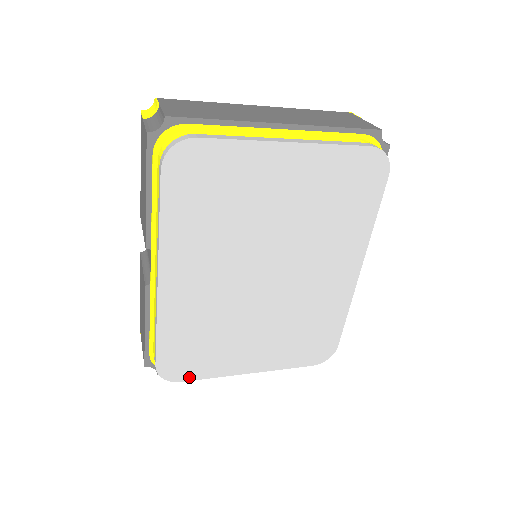
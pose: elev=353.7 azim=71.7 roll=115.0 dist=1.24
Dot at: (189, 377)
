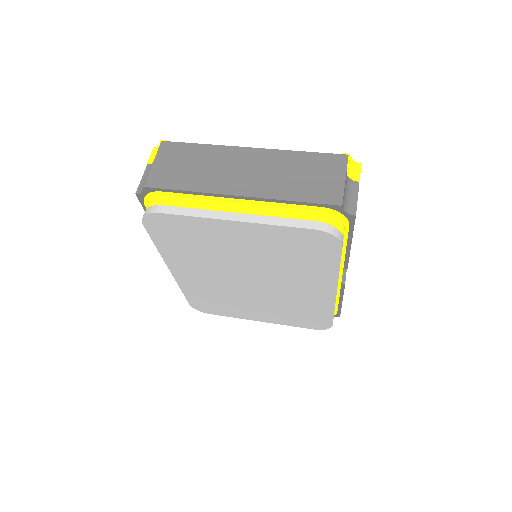
Dot at: (215, 313)
